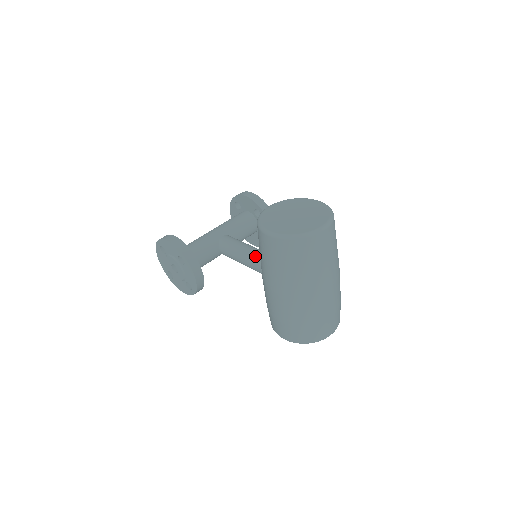
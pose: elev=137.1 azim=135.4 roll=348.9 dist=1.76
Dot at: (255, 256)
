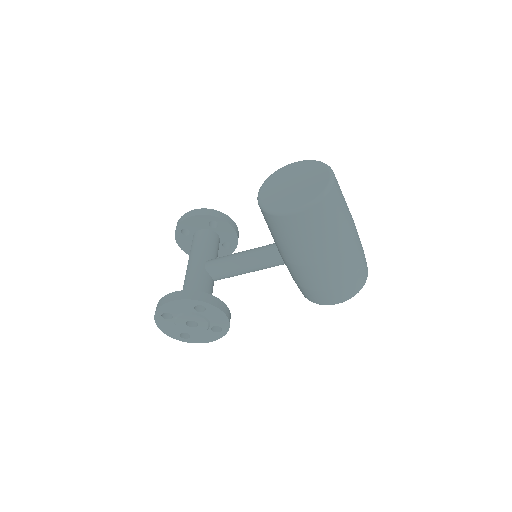
Dot at: (259, 255)
